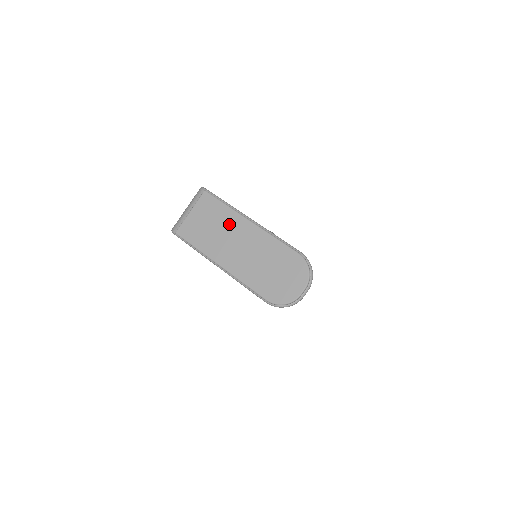
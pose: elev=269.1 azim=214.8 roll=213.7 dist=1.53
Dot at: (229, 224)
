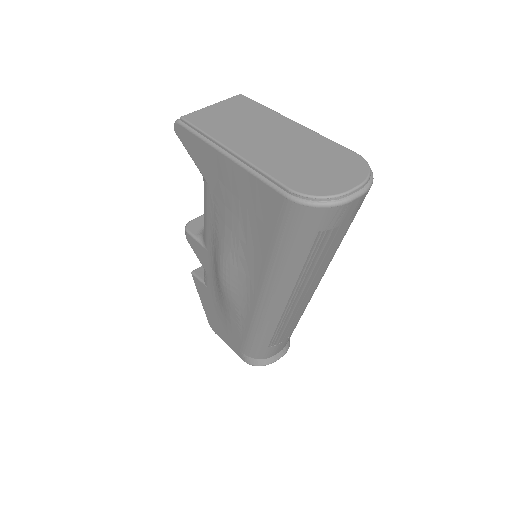
Dot at: (261, 119)
